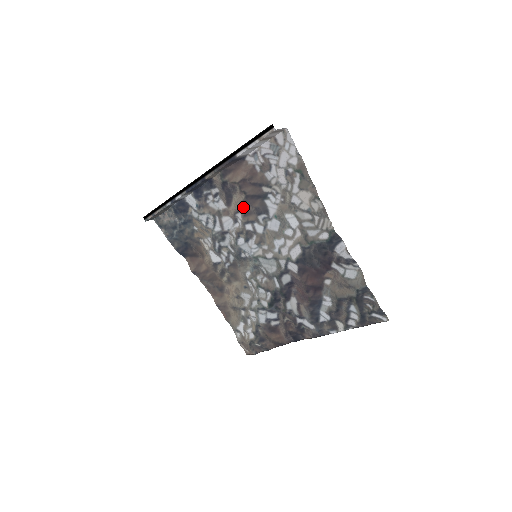
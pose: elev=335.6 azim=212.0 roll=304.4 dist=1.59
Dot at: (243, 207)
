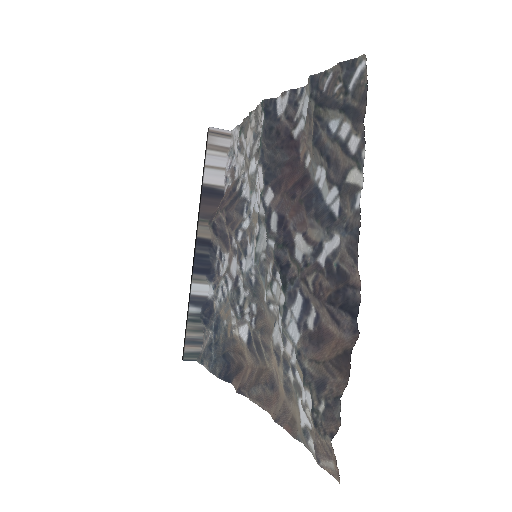
Dot at: (230, 225)
